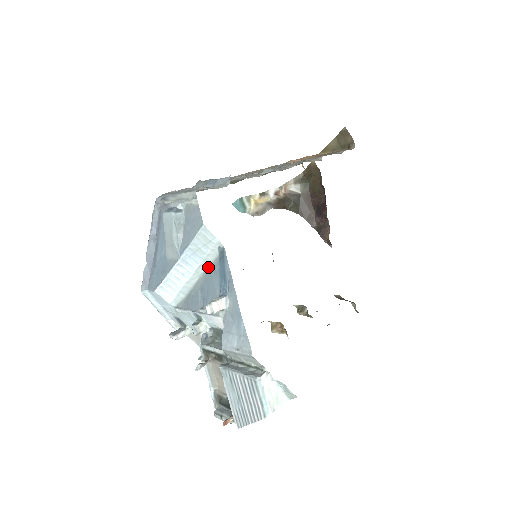
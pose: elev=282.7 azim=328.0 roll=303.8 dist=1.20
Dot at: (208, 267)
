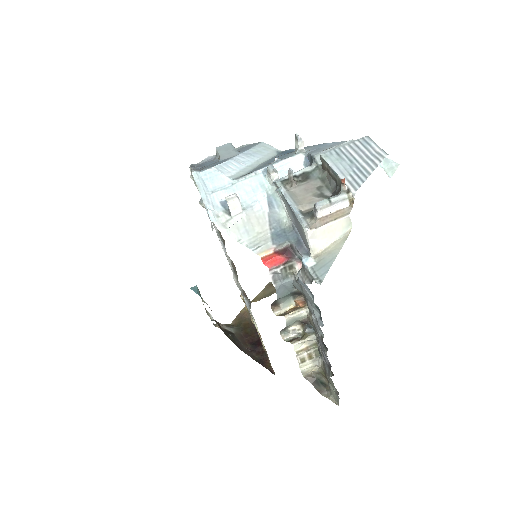
Dot at: (268, 159)
